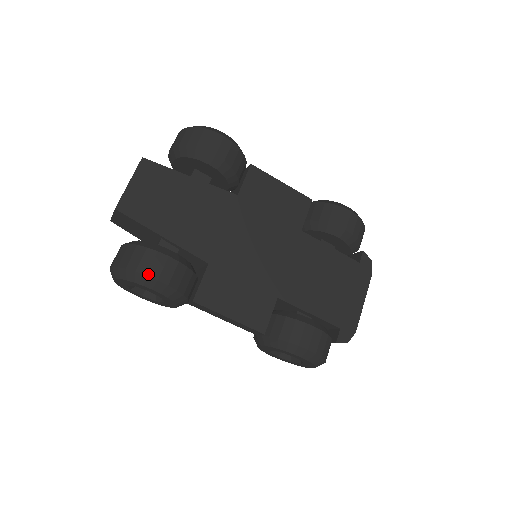
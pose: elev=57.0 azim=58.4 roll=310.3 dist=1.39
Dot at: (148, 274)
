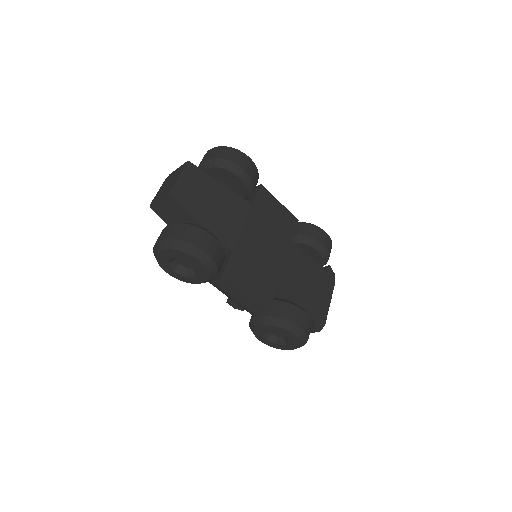
Dot at: (199, 247)
